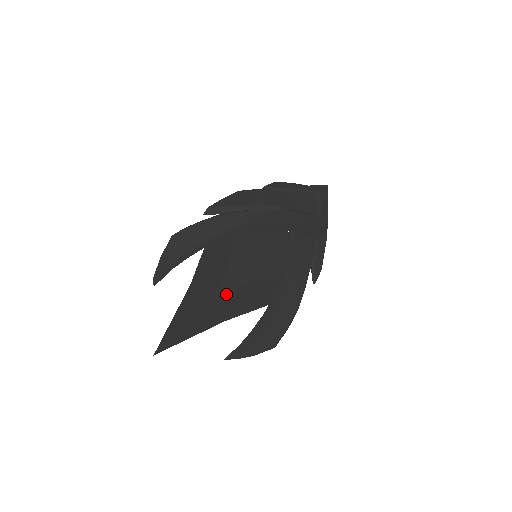
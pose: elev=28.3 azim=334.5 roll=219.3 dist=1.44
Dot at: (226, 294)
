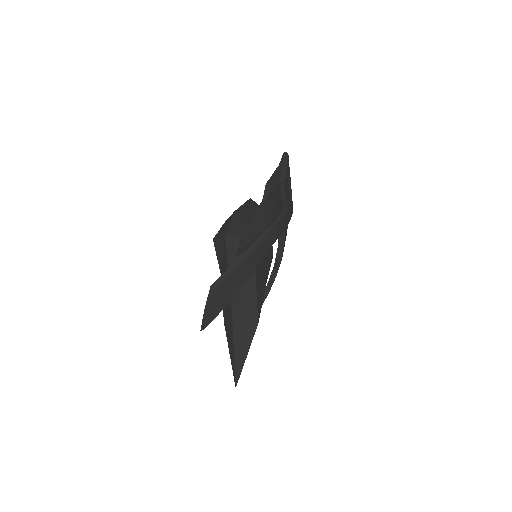
Dot at: (260, 312)
